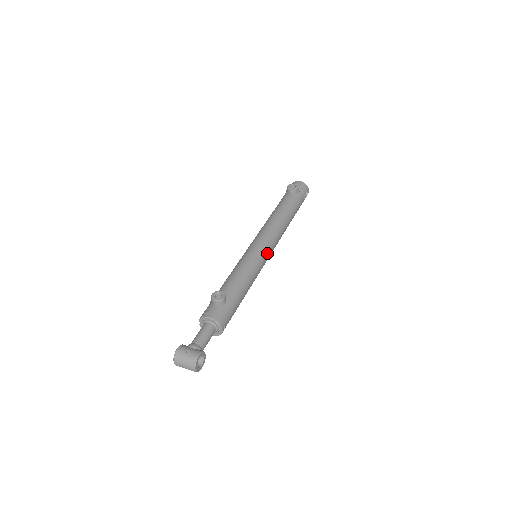
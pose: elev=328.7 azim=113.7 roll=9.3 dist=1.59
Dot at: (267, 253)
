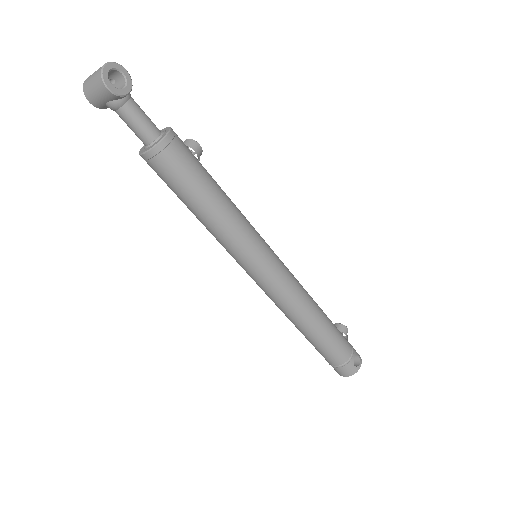
Dot at: (273, 255)
